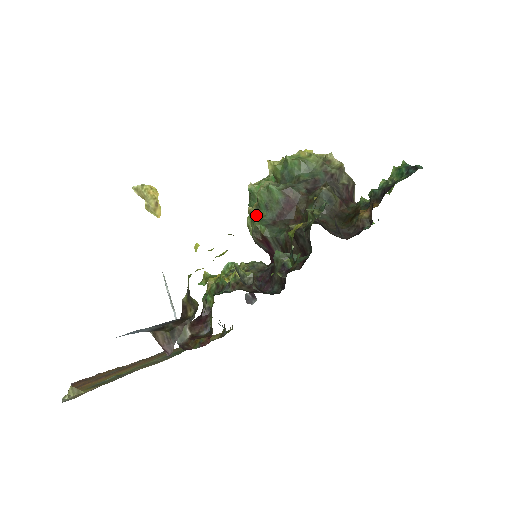
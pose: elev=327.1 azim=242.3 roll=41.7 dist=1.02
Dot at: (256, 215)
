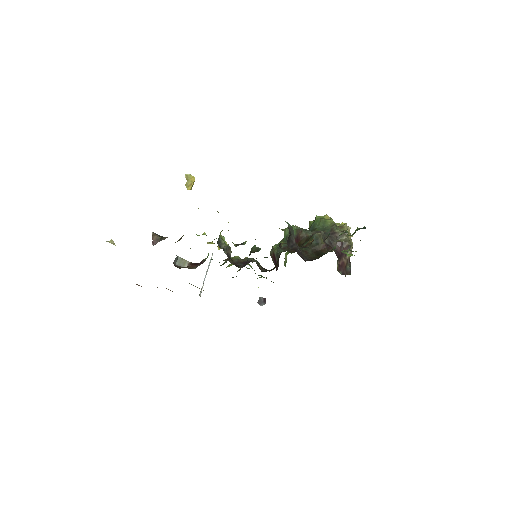
Dot at: occluded
